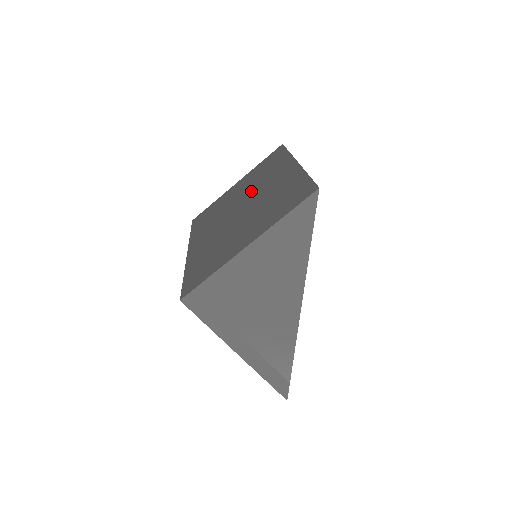
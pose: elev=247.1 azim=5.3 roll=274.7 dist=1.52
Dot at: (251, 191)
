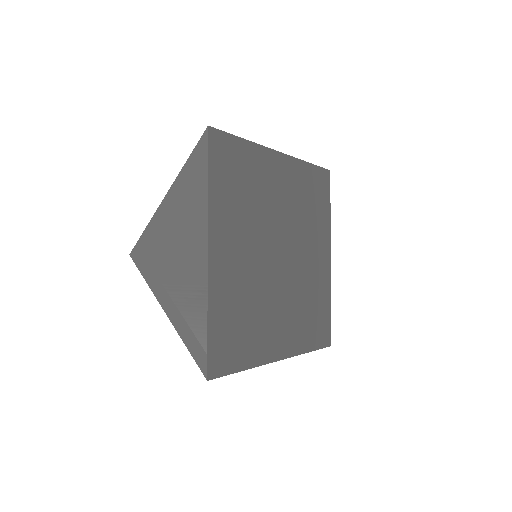
Dot at: occluded
